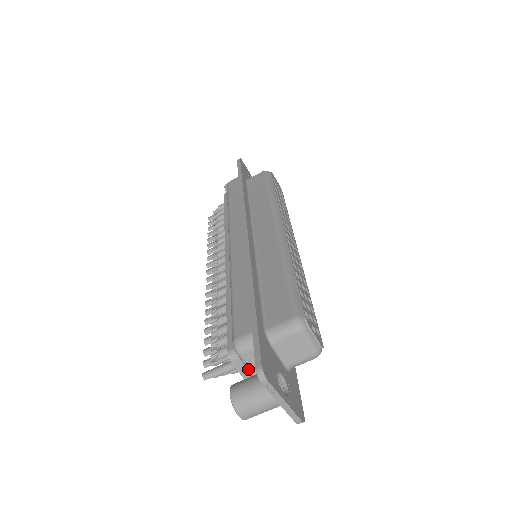
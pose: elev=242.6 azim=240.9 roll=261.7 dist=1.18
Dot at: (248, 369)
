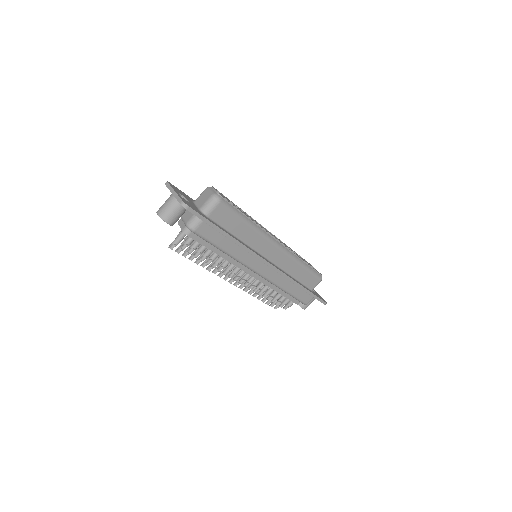
Dot at: (181, 218)
